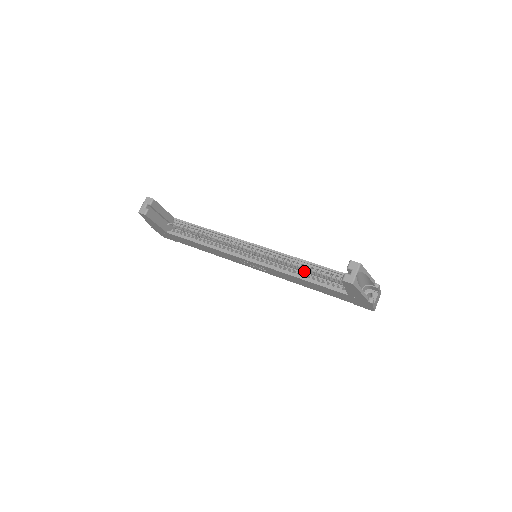
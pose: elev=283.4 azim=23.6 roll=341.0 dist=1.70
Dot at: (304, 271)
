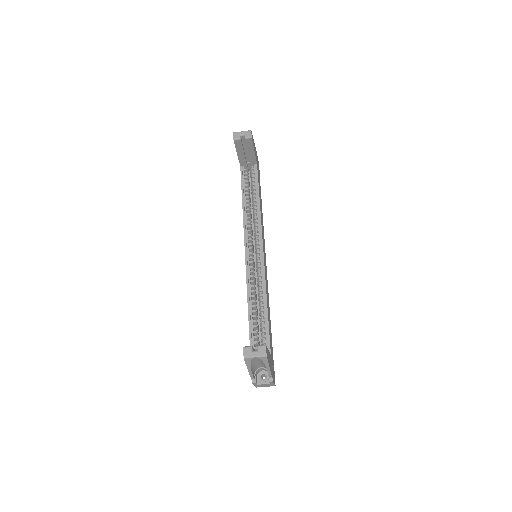
Dot at: occluded
